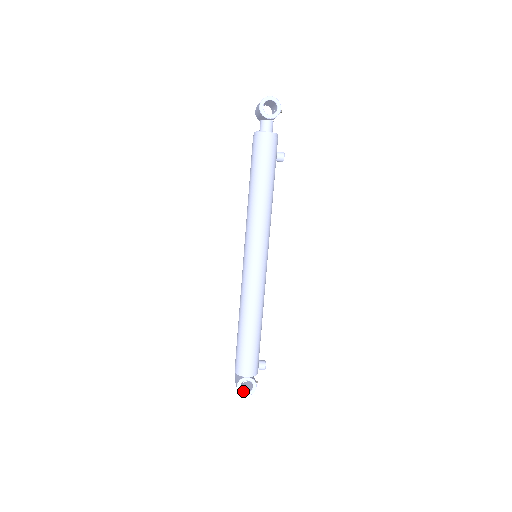
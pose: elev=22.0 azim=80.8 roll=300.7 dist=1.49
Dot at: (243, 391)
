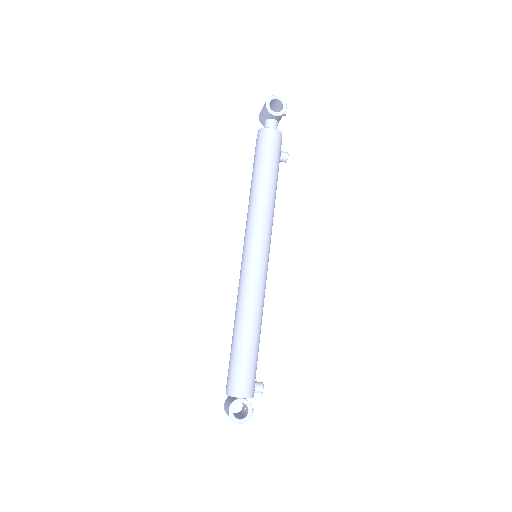
Dot at: (236, 417)
